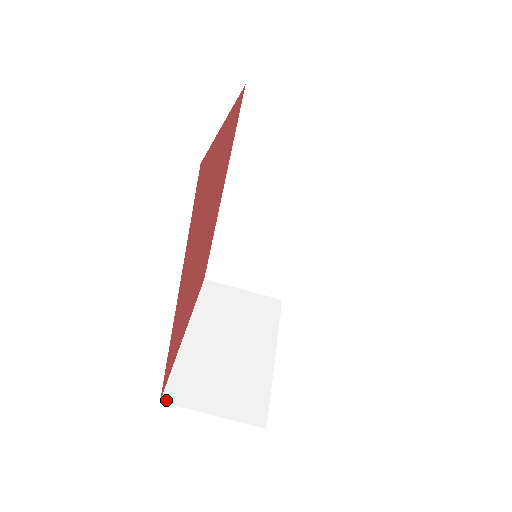
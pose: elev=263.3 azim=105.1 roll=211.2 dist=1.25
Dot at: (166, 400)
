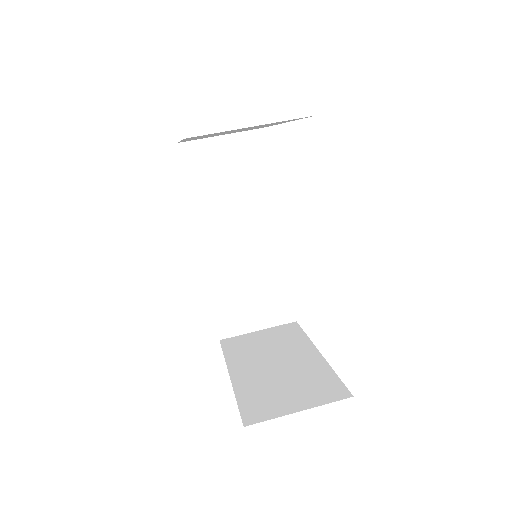
Dot at: (248, 423)
